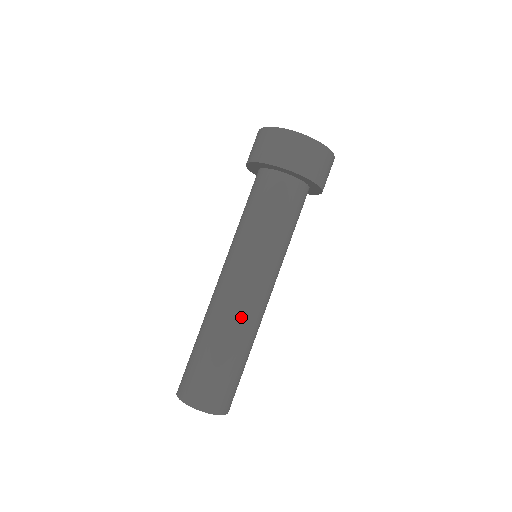
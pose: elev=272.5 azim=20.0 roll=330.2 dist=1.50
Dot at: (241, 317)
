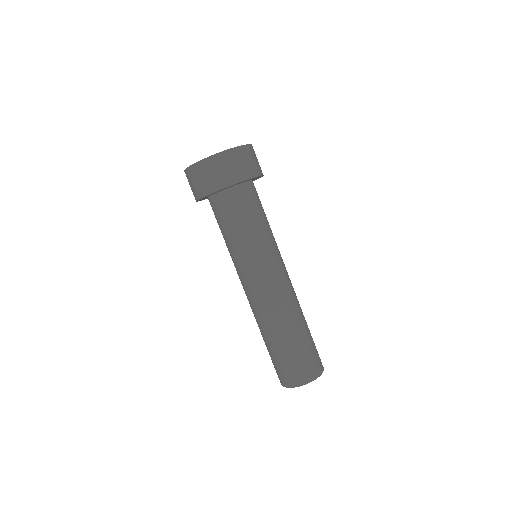
Dot at: (270, 311)
